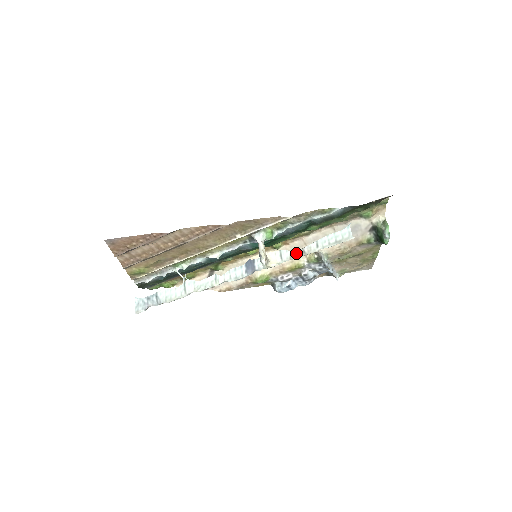
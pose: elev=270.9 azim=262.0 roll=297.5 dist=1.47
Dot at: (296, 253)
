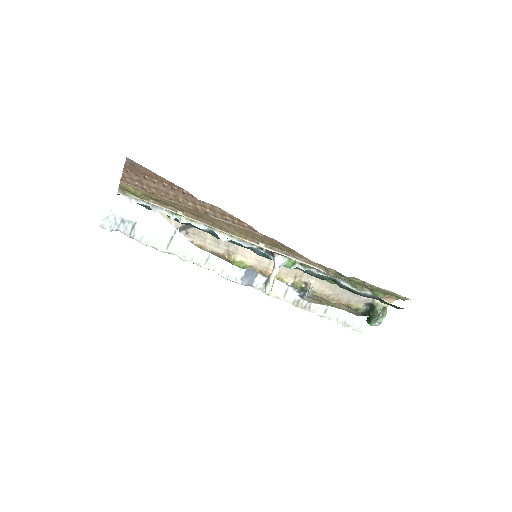
Dot at: (301, 302)
